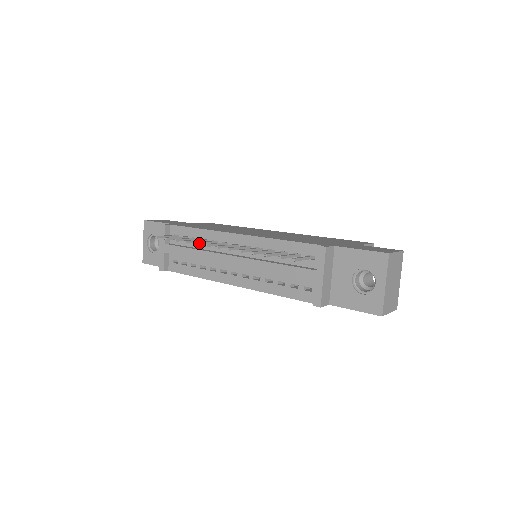
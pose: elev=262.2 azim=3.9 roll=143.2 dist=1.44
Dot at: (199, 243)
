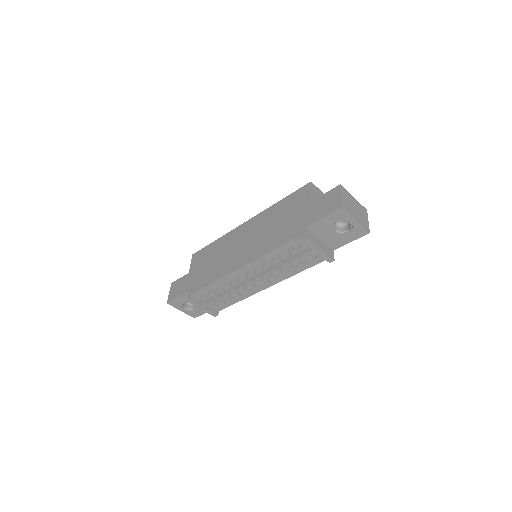
Dot at: (229, 296)
